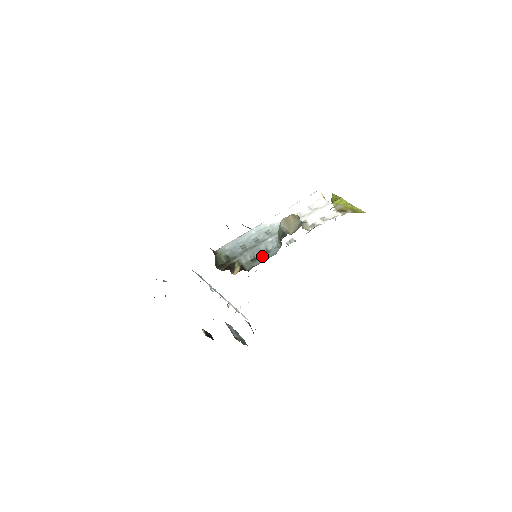
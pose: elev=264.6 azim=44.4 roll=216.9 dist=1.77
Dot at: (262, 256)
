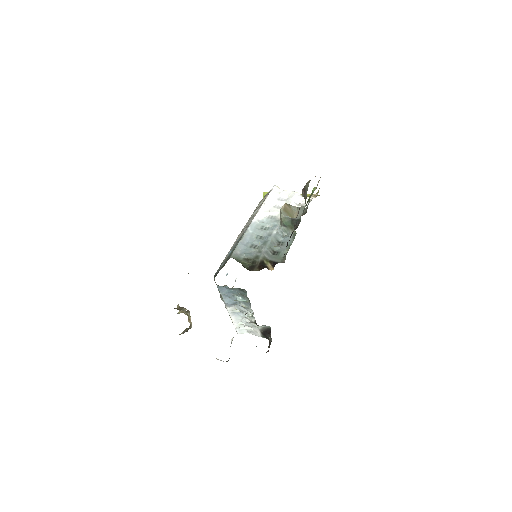
Dot at: (281, 247)
